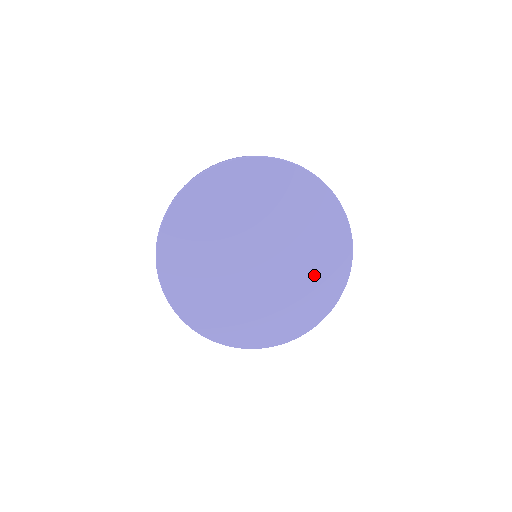
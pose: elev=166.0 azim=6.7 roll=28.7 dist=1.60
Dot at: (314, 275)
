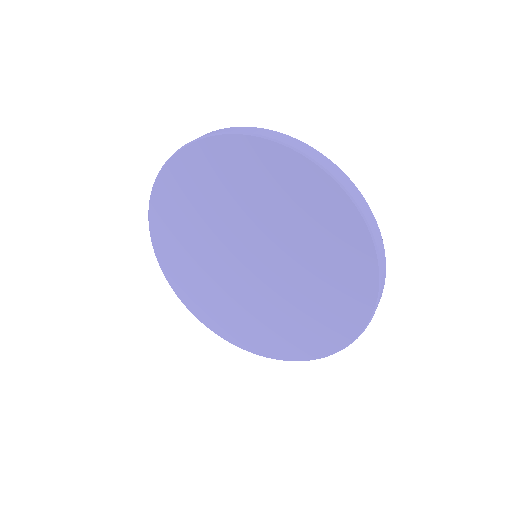
Dot at: (313, 314)
